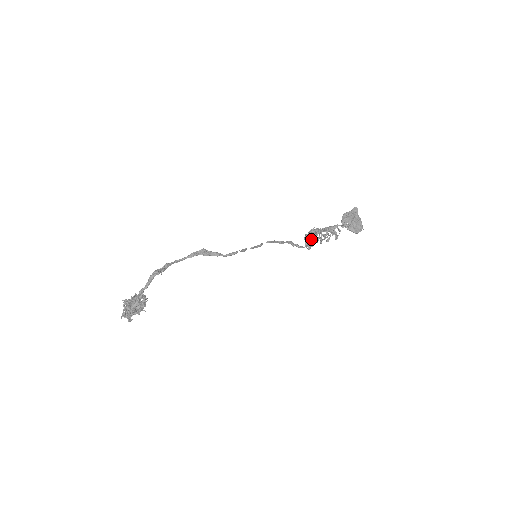
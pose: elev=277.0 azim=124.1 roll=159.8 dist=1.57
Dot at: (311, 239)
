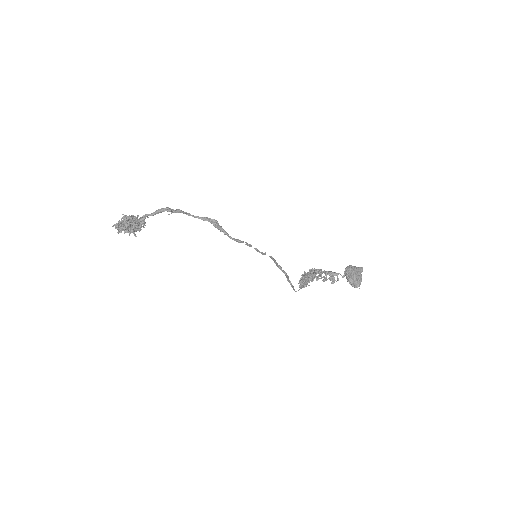
Dot at: (309, 275)
